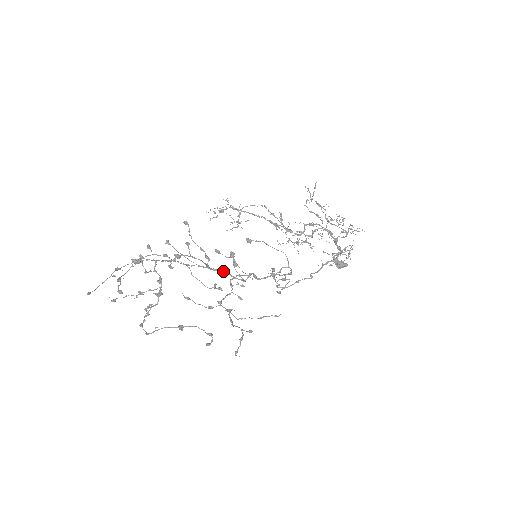
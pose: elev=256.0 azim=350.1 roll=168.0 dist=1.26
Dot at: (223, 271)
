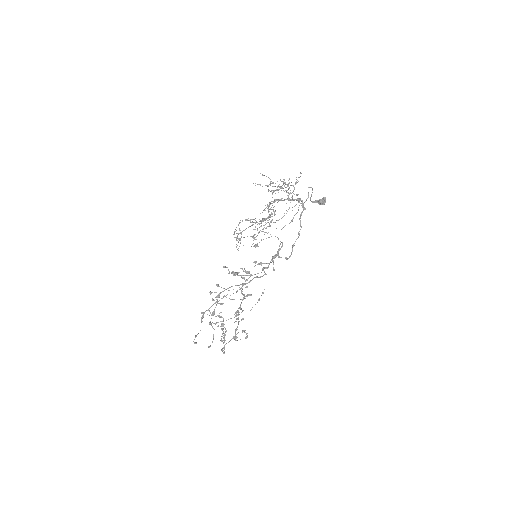
Dot at: occluded
